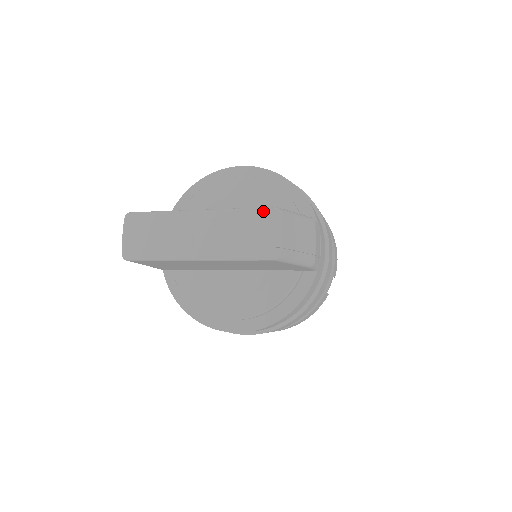
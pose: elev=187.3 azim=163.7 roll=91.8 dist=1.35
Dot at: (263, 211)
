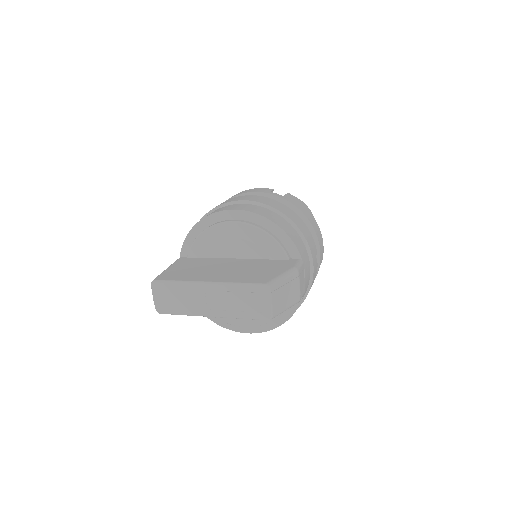
Dot at: (256, 287)
